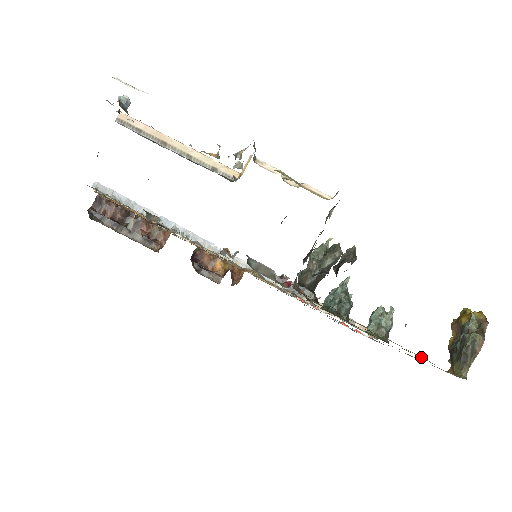
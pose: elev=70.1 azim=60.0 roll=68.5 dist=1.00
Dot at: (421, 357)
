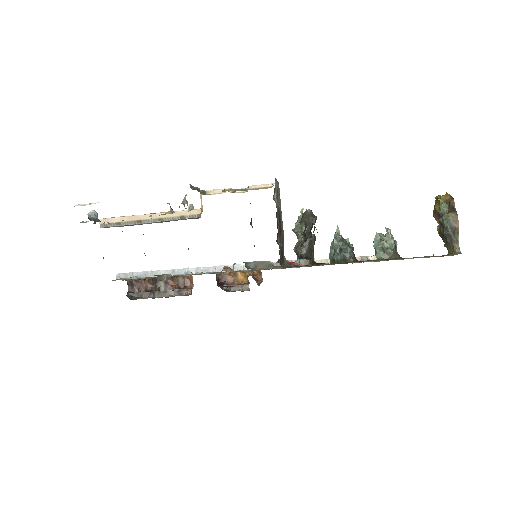
Dot at: (413, 258)
